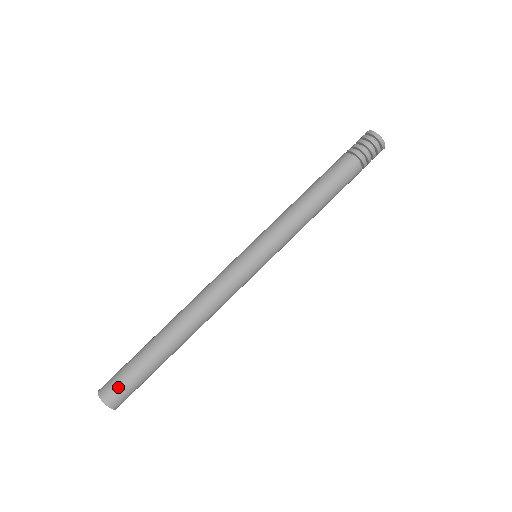
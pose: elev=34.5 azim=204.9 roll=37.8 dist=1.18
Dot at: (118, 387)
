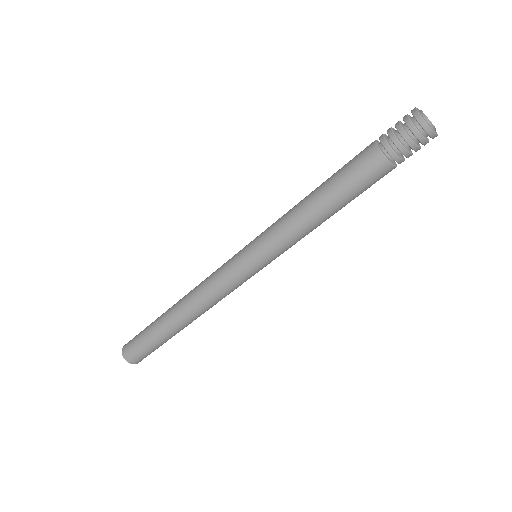
Dot at: (135, 352)
